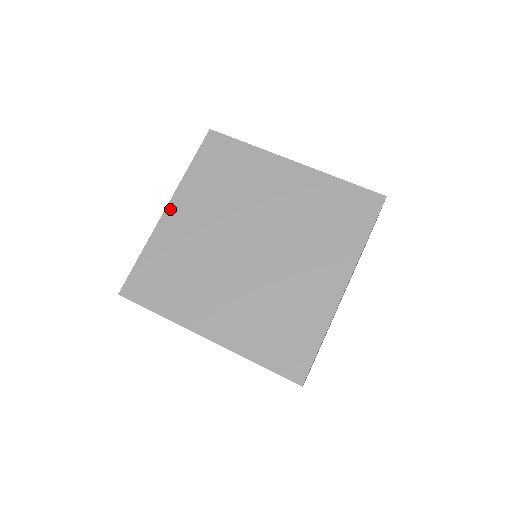
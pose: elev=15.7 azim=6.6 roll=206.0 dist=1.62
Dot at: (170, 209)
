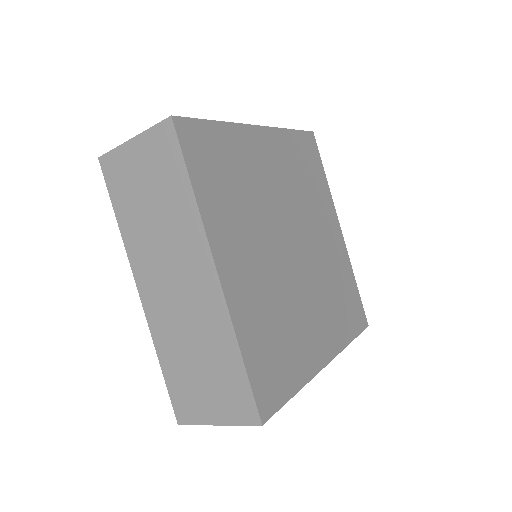
Dot at: (222, 269)
